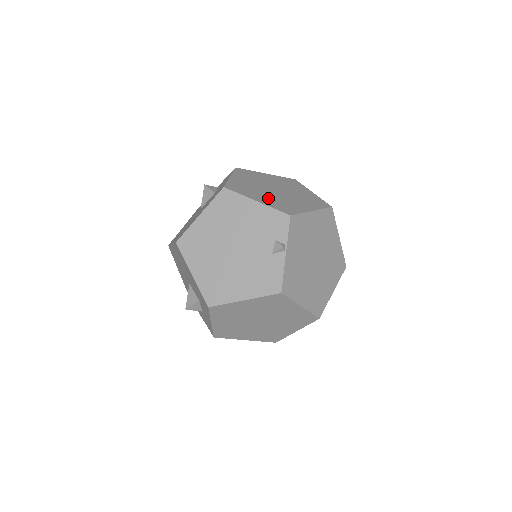
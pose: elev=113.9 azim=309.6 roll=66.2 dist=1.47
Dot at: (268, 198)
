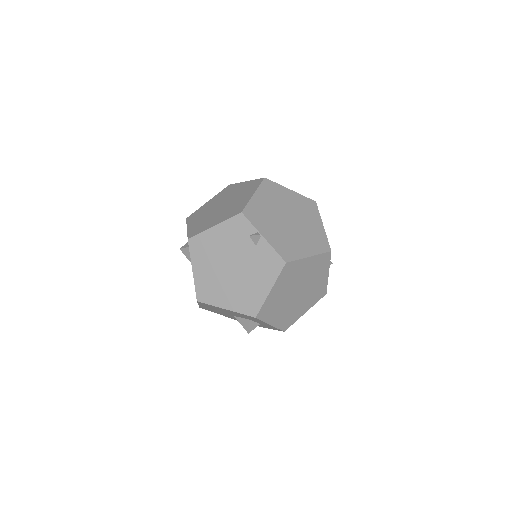
Dot at: (220, 216)
